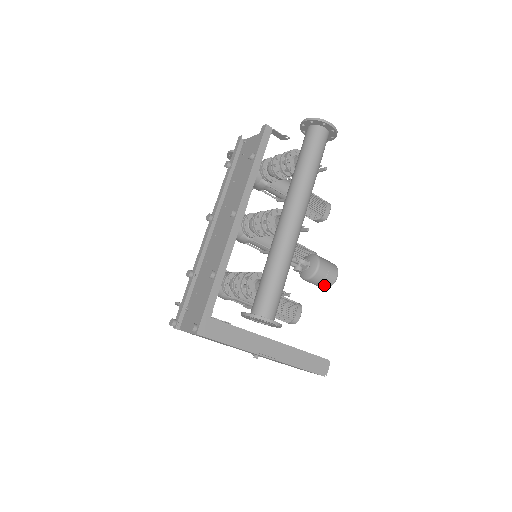
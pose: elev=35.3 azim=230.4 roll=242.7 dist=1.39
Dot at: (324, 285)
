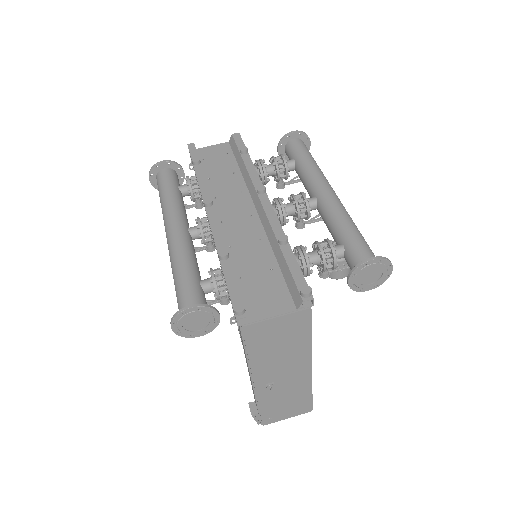
Dot at: (348, 271)
